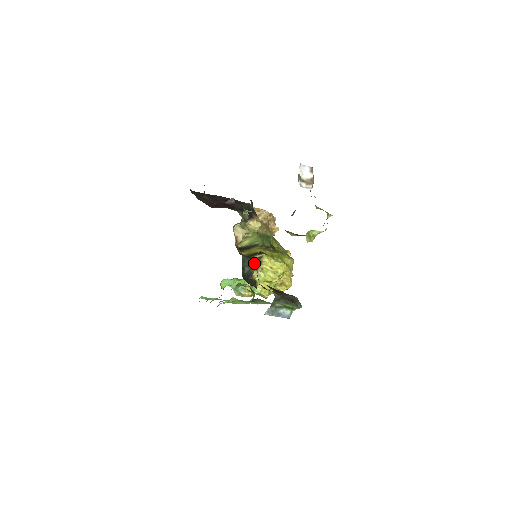
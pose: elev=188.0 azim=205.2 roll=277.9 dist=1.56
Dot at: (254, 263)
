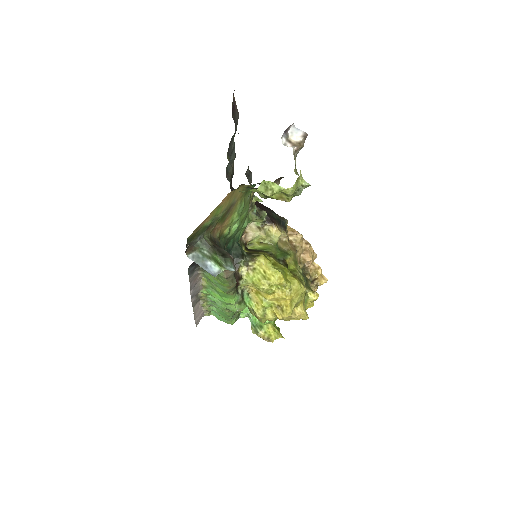
Dot at: (247, 257)
